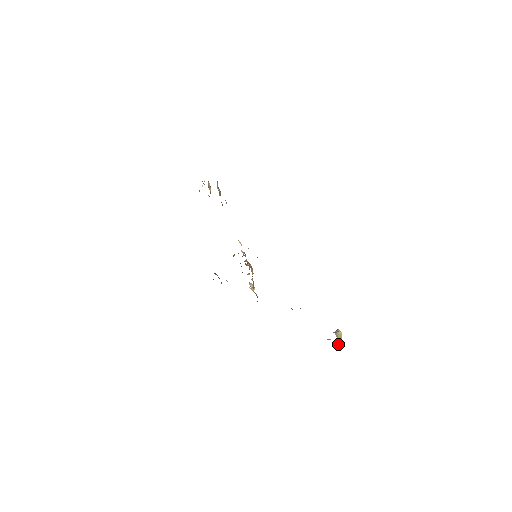
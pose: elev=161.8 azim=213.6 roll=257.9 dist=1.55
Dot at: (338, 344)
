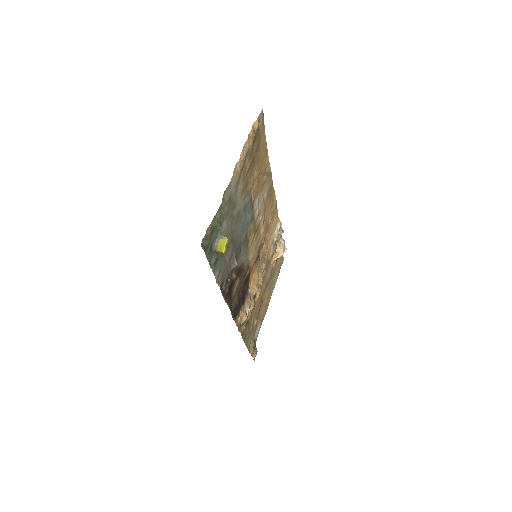
Dot at: (217, 250)
